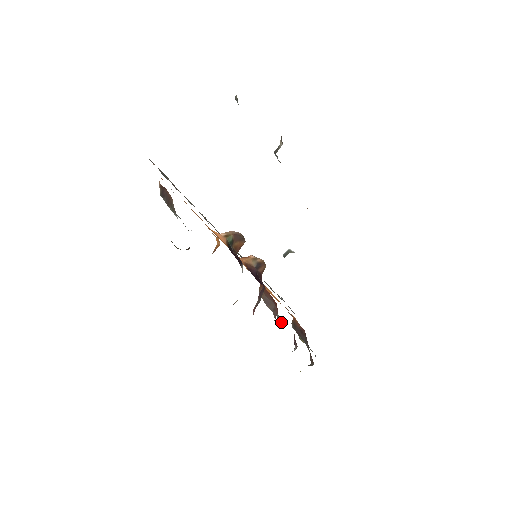
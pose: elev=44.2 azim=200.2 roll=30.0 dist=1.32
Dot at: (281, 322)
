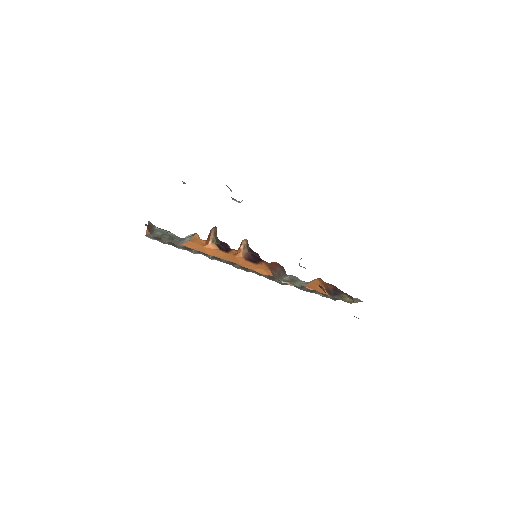
Dot at: (298, 279)
